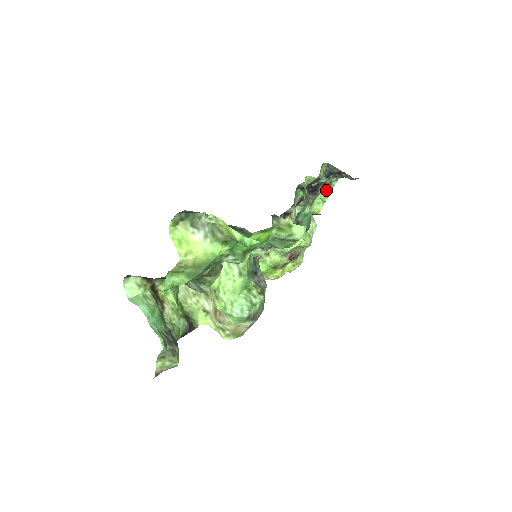
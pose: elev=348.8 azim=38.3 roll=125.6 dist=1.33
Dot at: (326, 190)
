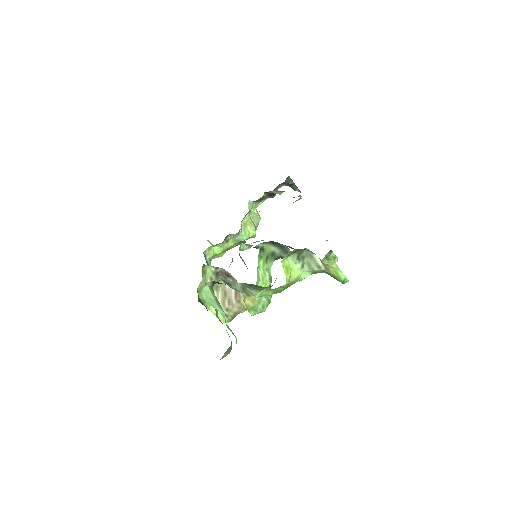
Dot at: occluded
